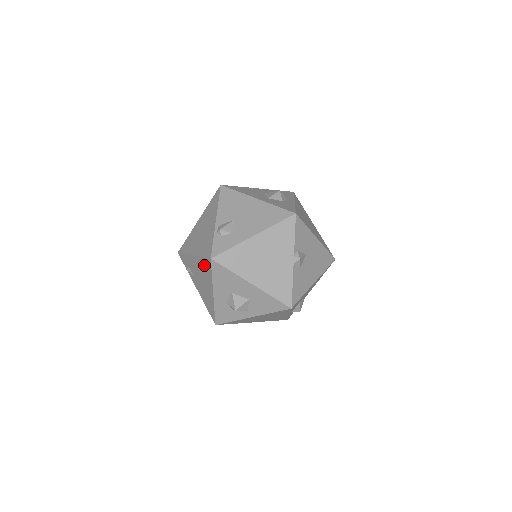
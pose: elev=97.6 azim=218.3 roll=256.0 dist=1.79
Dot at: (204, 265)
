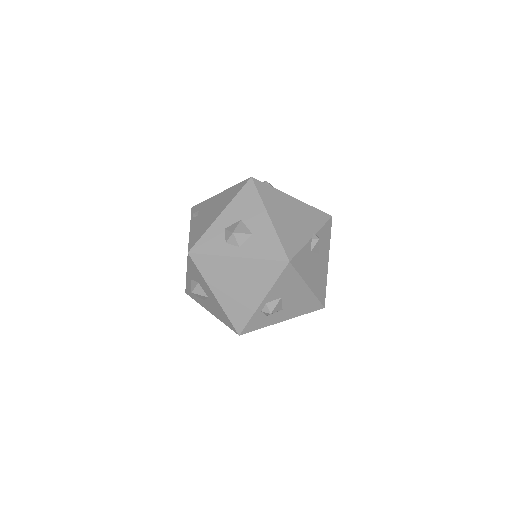
Dot at: (232, 191)
